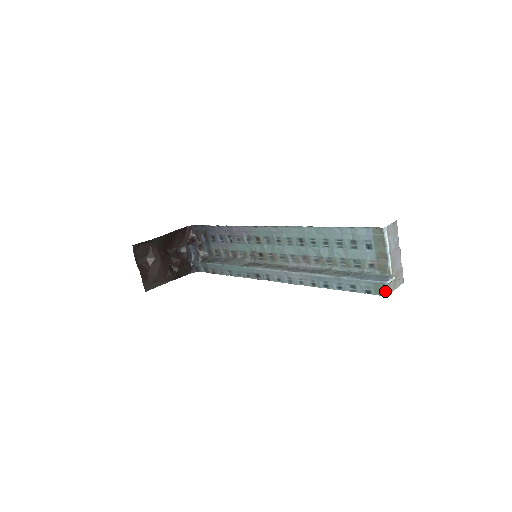
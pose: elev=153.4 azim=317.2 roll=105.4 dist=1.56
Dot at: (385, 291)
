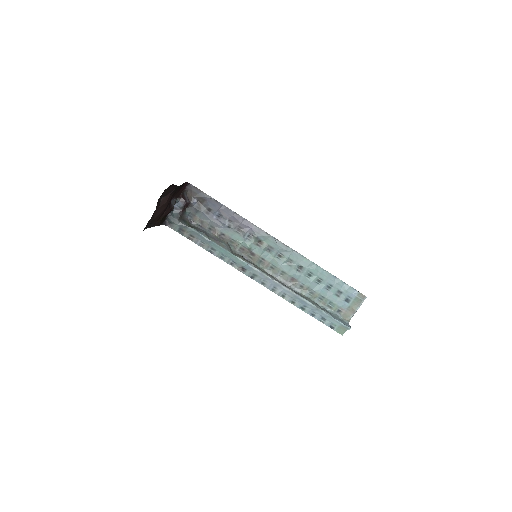
Dot at: (344, 332)
